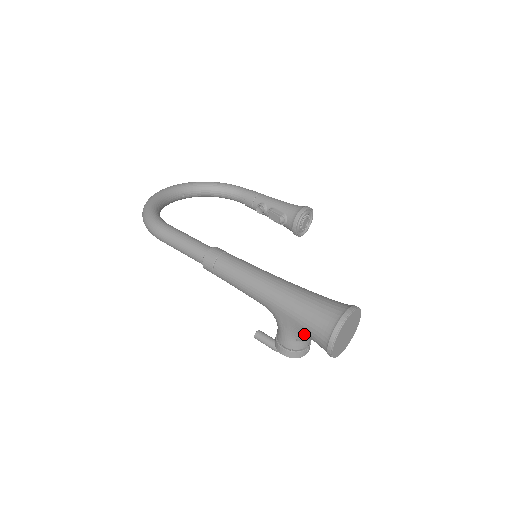
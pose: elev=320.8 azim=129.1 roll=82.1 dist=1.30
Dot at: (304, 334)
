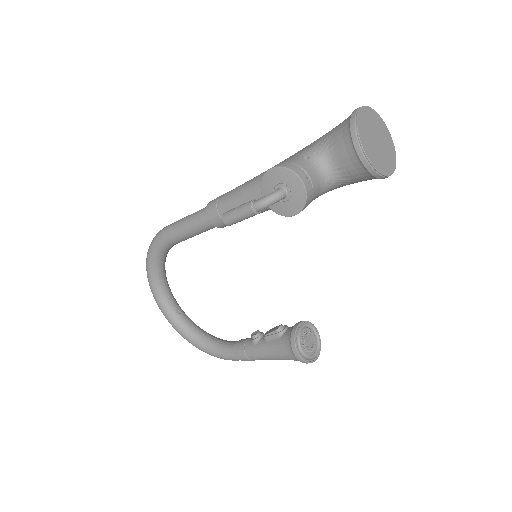
Dot at: (320, 142)
